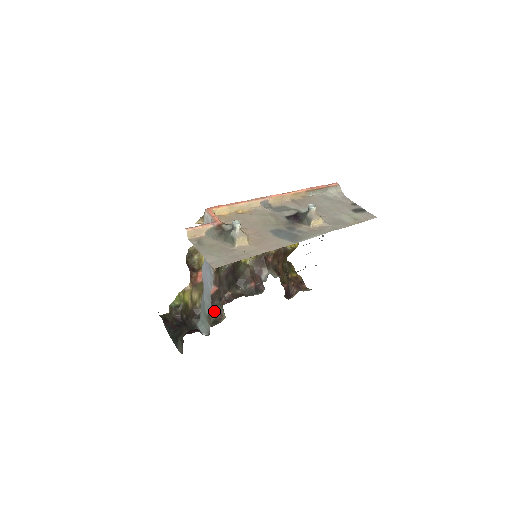
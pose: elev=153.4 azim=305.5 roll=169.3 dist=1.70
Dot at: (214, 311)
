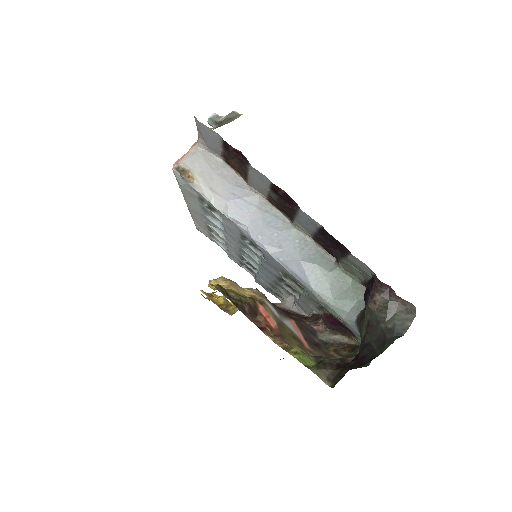
Dot at: (334, 350)
